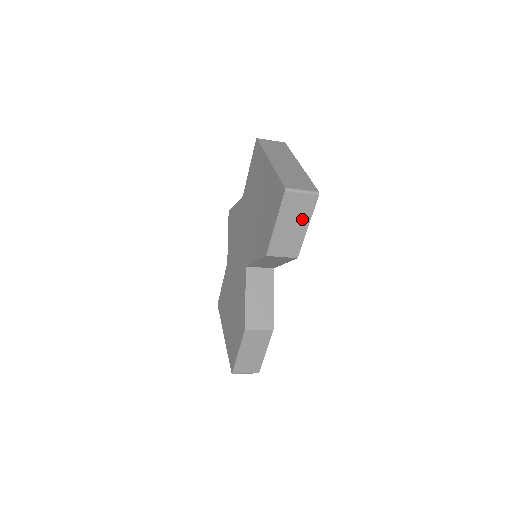
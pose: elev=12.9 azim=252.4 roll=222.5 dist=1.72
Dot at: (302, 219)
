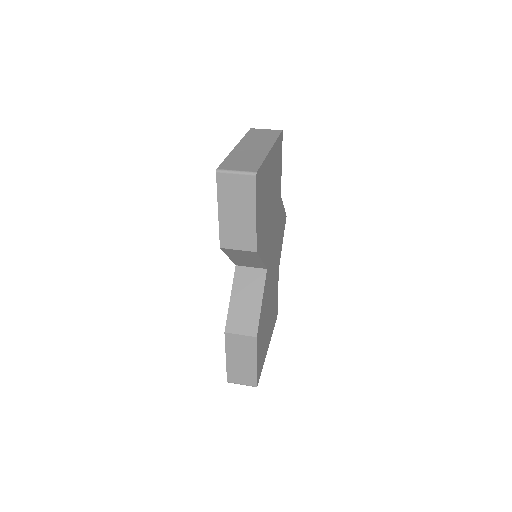
Dot at: (246, 205)
